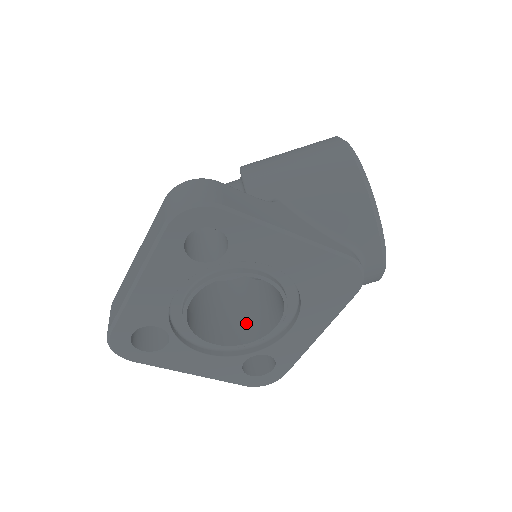
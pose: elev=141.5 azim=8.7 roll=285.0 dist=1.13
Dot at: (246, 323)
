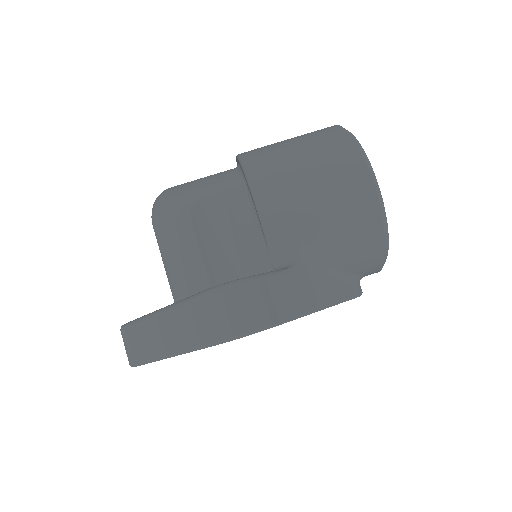
Dot at: occluded
